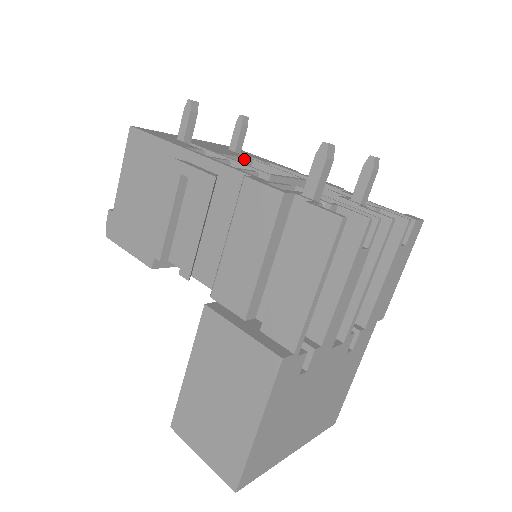
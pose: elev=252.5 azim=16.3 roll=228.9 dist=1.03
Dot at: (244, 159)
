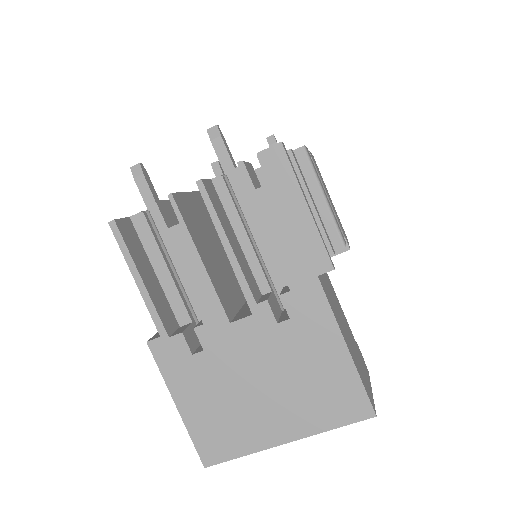
Dot at: occluded
